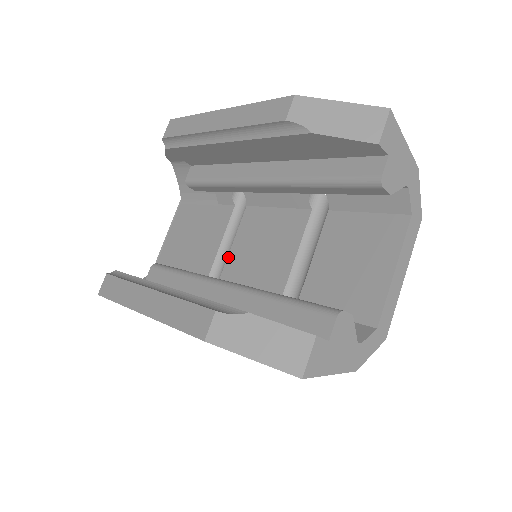
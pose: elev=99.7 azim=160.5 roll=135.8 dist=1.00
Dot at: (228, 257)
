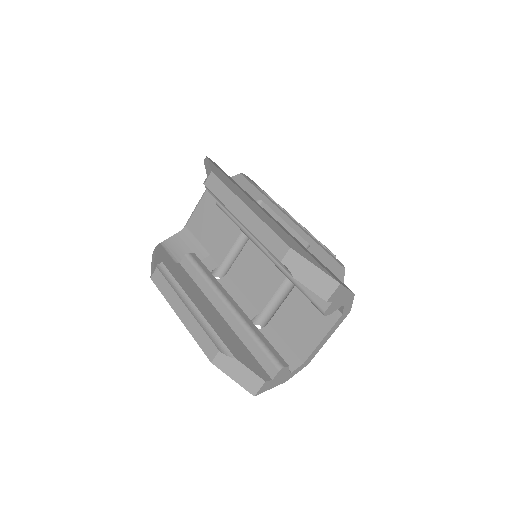
Dot at: (237, 259)
